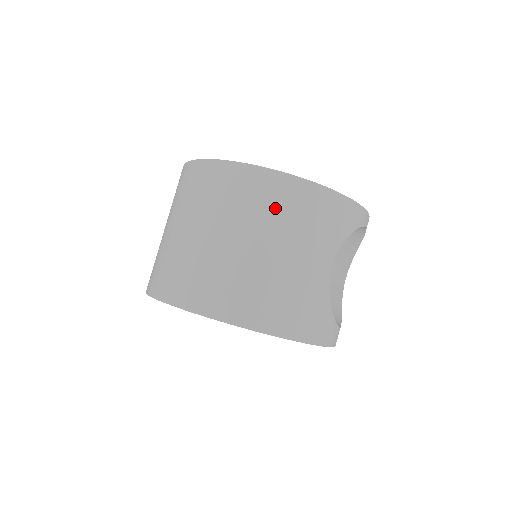
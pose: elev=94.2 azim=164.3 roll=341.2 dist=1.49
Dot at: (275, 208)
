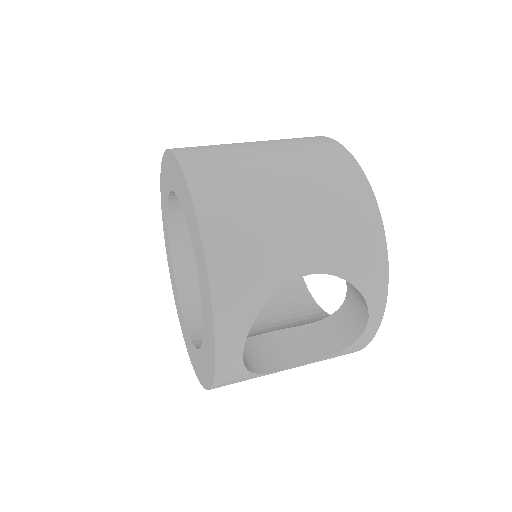
Dot at: (328, 178)
